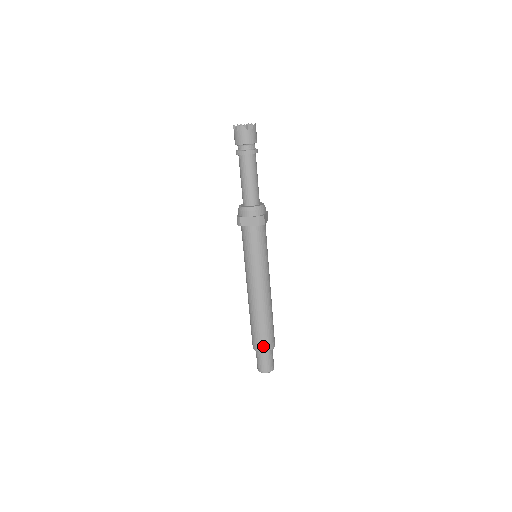
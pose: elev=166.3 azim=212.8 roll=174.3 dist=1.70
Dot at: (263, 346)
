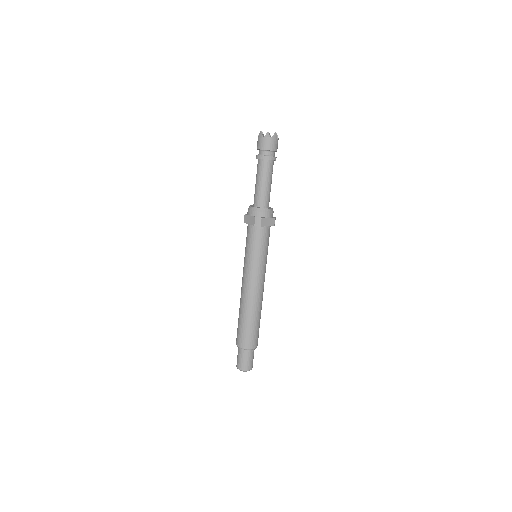
Dot at: (255, 343)
